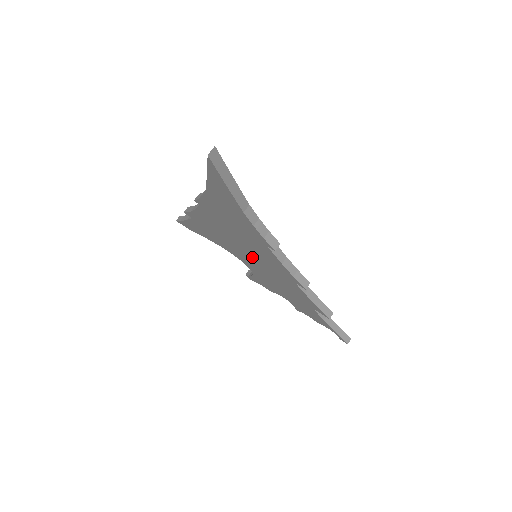
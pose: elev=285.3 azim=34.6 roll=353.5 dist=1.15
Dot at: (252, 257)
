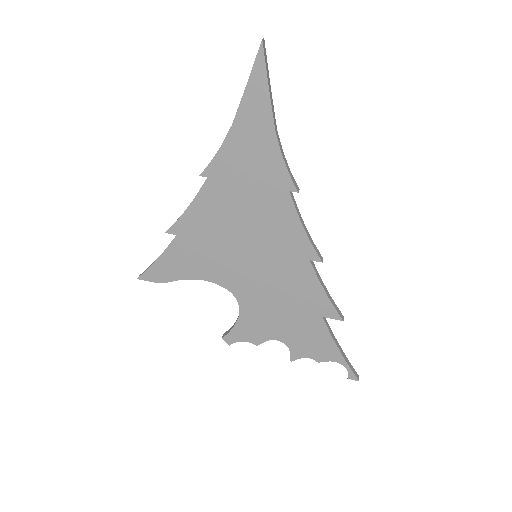
Dot at: (254, 254)
